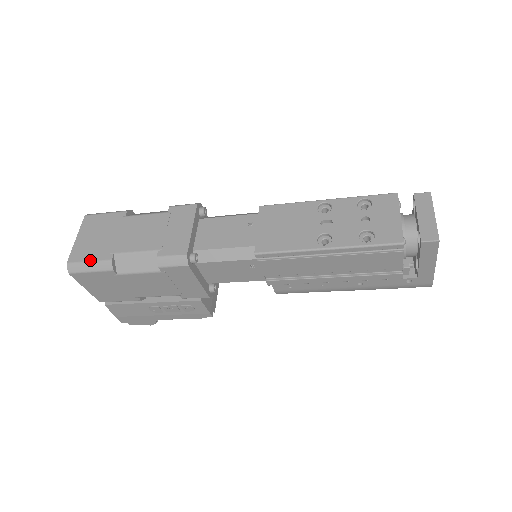
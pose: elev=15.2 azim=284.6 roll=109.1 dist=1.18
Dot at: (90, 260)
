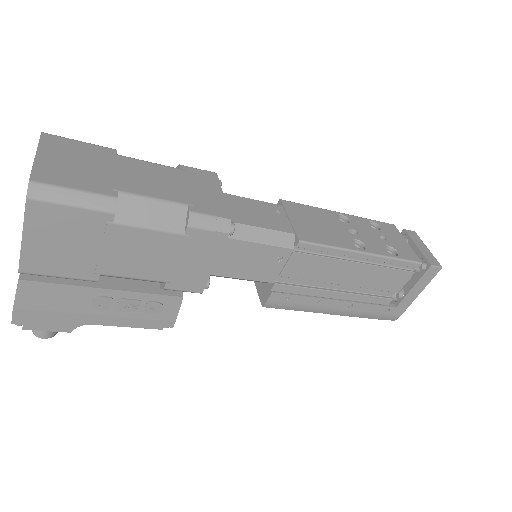
Dot at: (77, 188)
